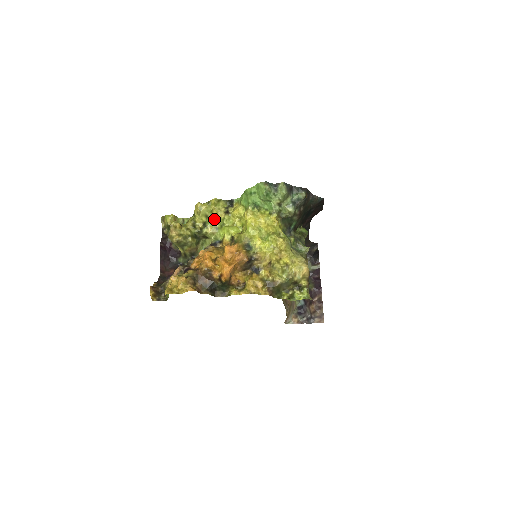
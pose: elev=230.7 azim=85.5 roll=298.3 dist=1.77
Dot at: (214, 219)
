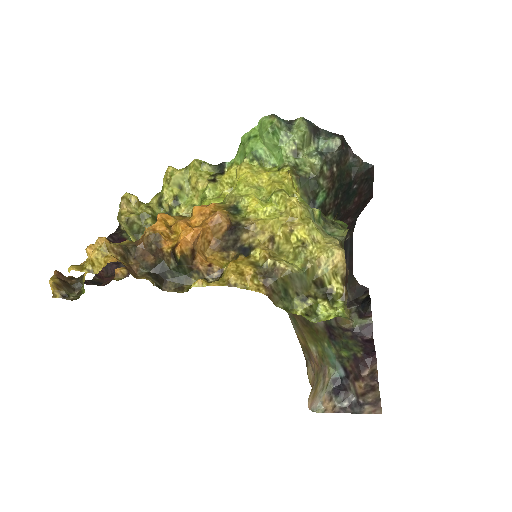
Dot at: (192, 194)
